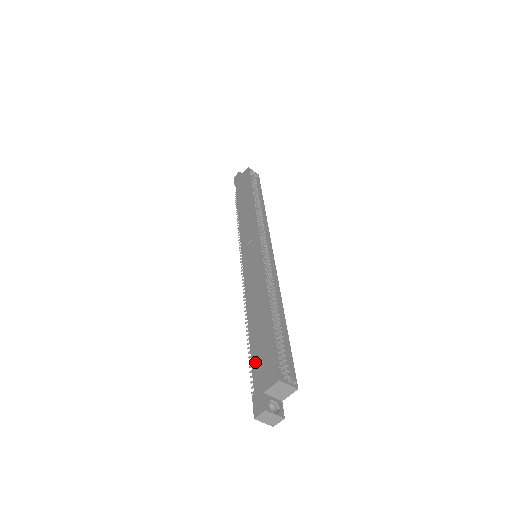
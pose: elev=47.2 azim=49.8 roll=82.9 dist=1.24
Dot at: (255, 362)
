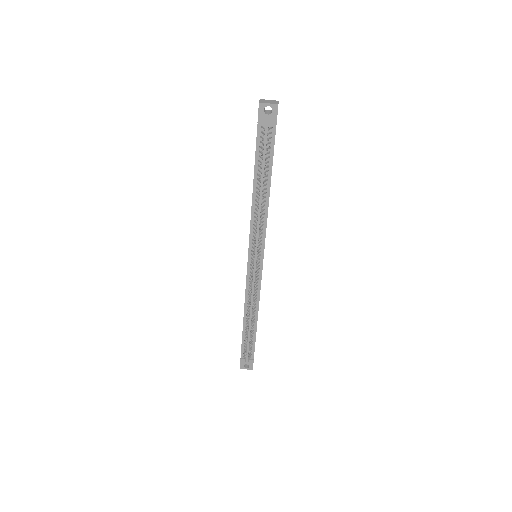
Dot at: (256, 147)
